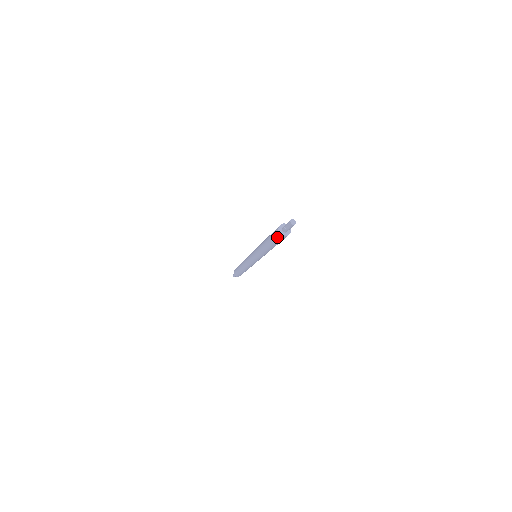
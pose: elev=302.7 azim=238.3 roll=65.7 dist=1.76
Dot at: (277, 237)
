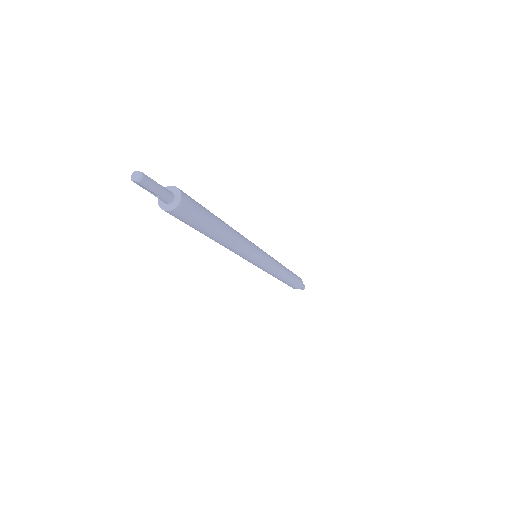
Dot at: (180, 219)
